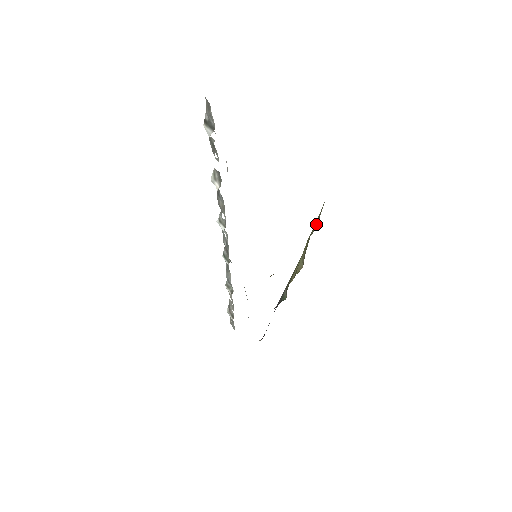
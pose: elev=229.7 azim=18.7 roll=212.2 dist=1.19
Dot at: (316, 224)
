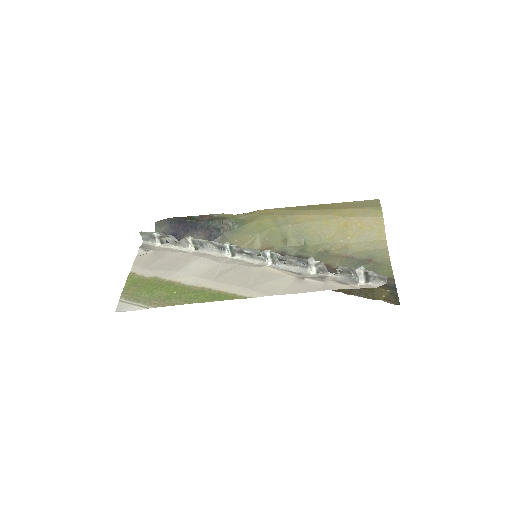
Dot at: (298, 240)
